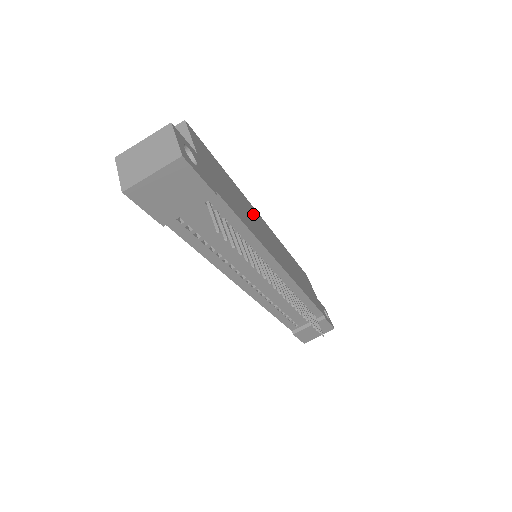
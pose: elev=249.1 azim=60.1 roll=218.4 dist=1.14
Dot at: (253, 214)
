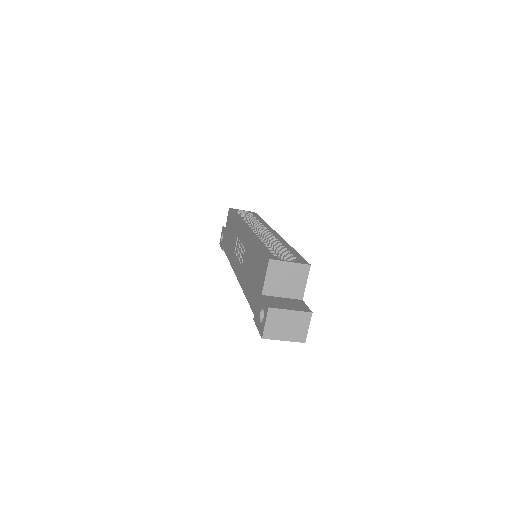
Dot at: occluded
